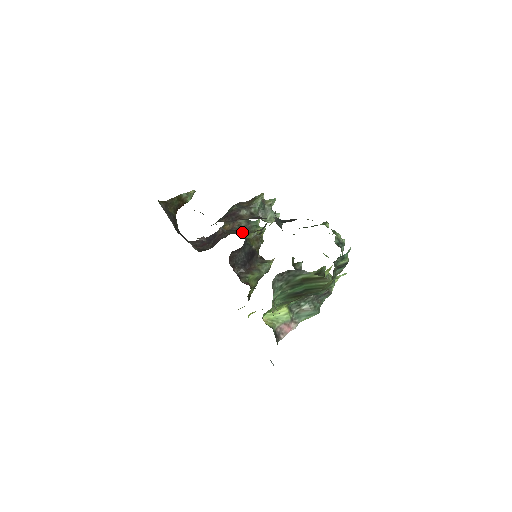
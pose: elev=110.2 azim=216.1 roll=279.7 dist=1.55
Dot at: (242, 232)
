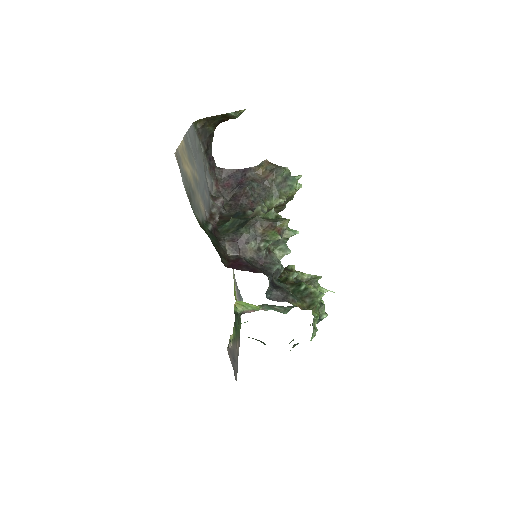
Dot at: (271, 193)
